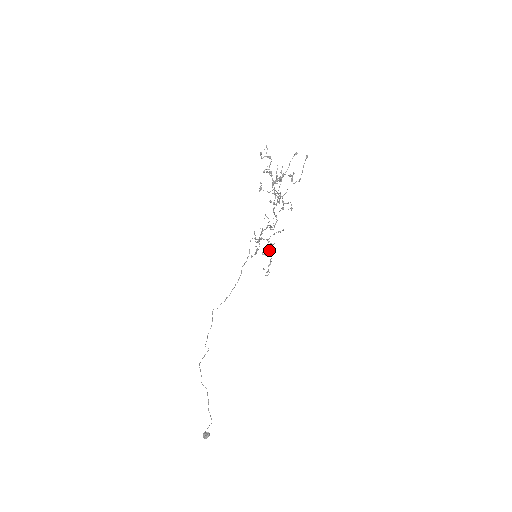
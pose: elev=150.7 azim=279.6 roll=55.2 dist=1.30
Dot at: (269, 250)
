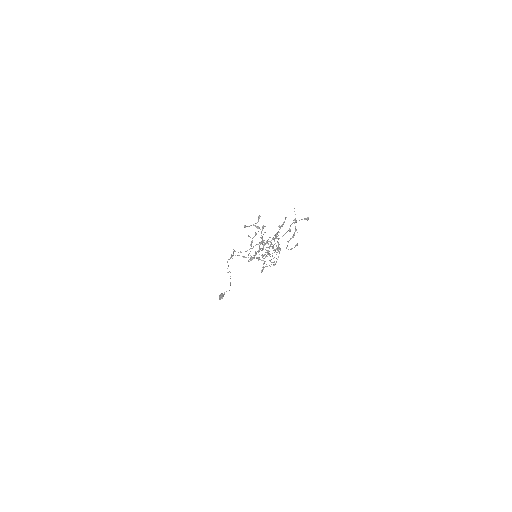
Dot at: (263, 263)
